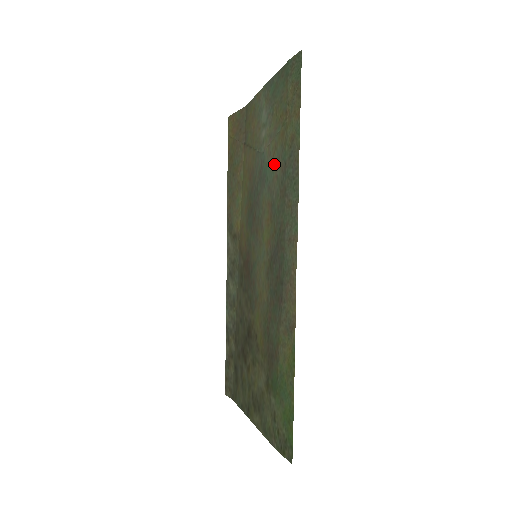
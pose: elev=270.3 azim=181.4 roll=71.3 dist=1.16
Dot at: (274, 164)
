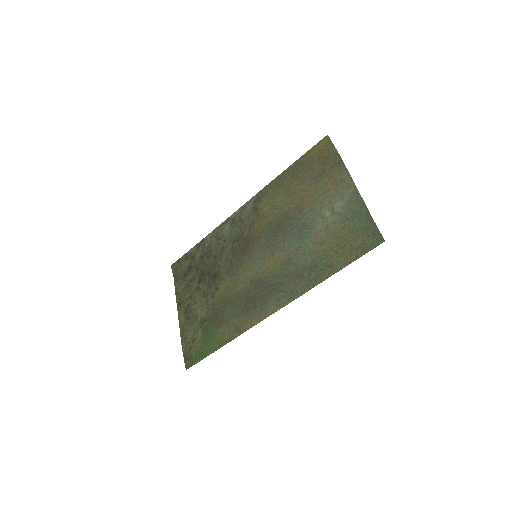
Dot at: (312, 248)
